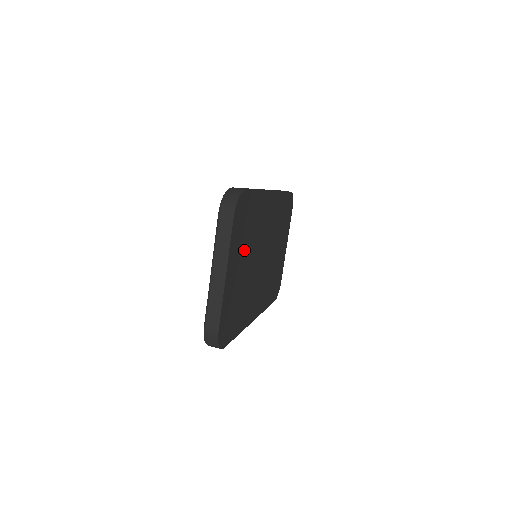
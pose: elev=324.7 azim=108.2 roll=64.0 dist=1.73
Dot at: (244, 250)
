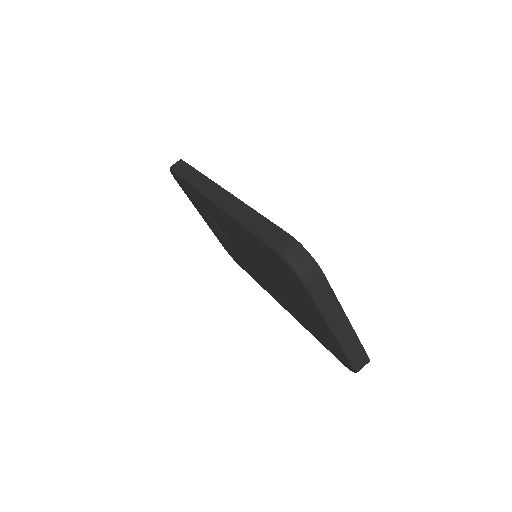
Dot at: occluded
